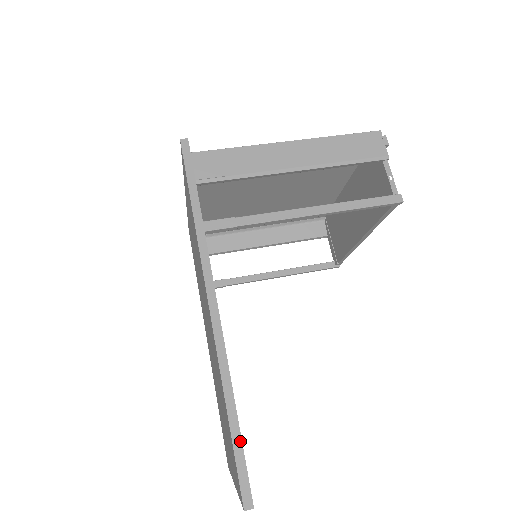
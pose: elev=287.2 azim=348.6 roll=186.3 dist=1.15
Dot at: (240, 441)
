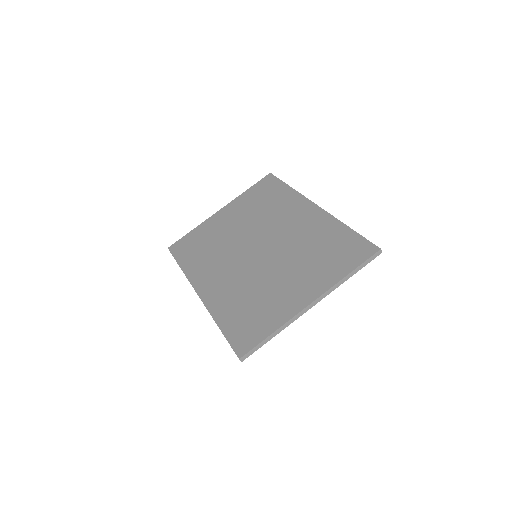
Dot at: occluded
